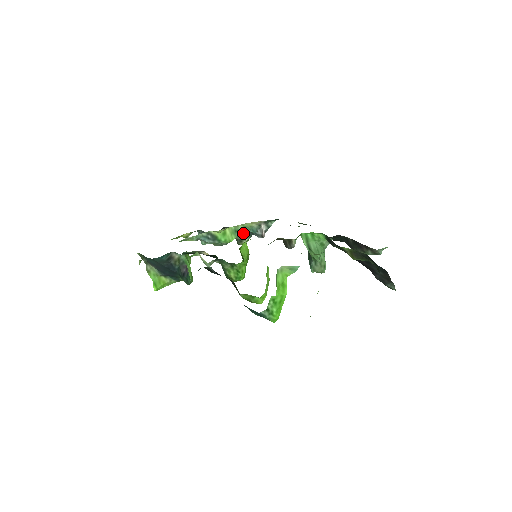
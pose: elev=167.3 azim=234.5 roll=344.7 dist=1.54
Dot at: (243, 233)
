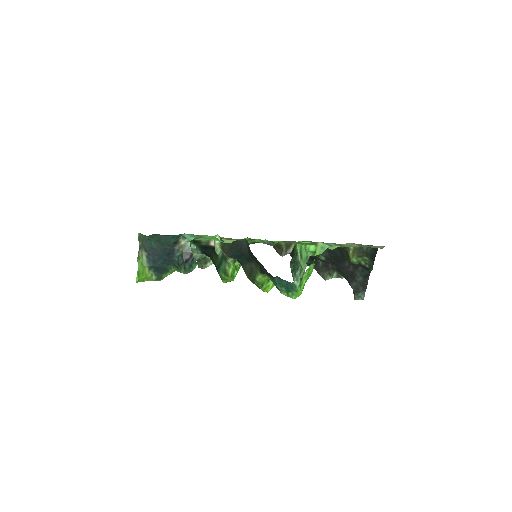
Dot at: occluded
